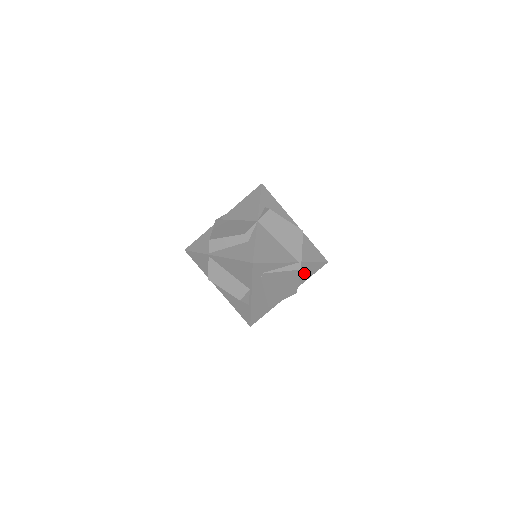
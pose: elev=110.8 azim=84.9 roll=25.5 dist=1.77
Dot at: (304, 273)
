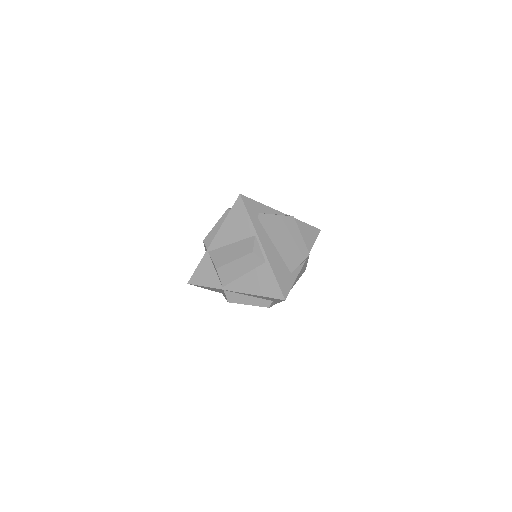
Dot at: (303, 235)
